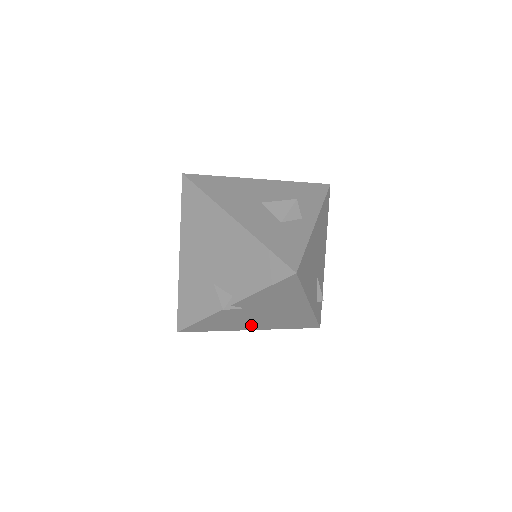
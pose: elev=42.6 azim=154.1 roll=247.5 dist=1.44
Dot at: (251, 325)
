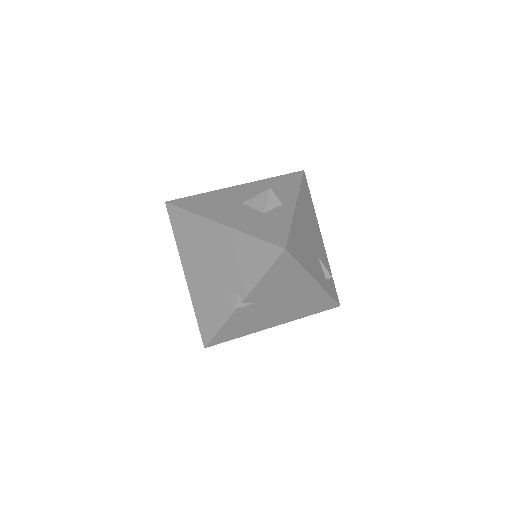
Dot at: (271, 321)
